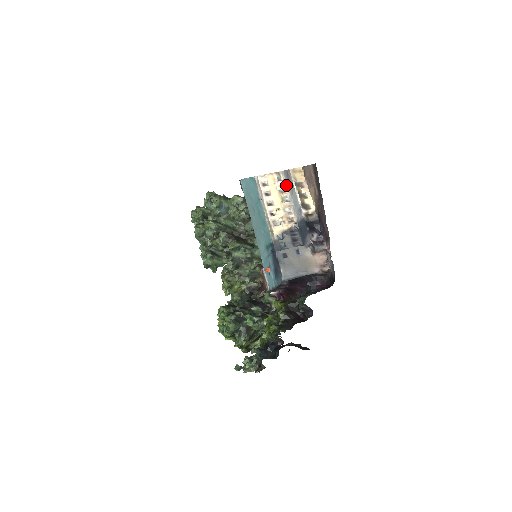
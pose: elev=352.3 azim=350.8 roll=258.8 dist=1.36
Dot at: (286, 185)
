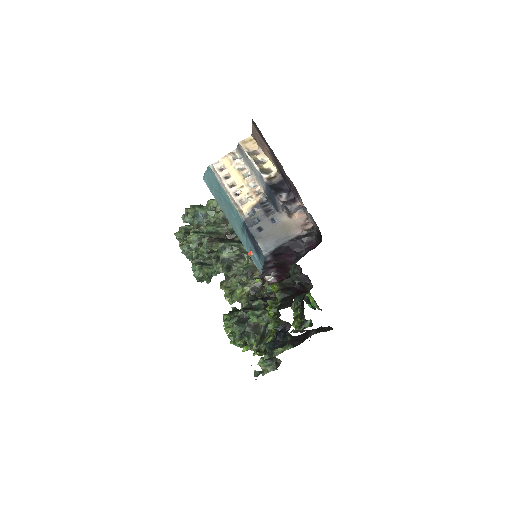
Dot at: (243, 161)
